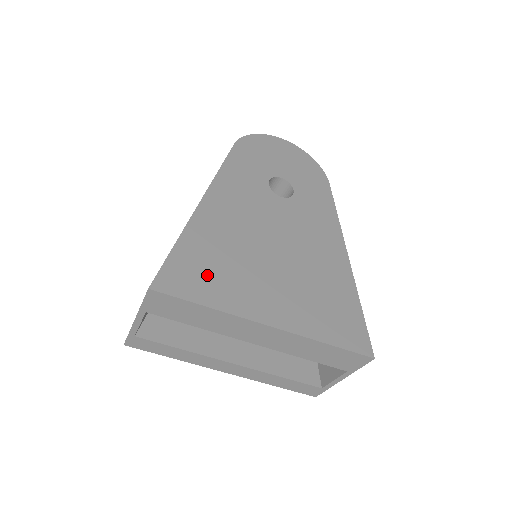
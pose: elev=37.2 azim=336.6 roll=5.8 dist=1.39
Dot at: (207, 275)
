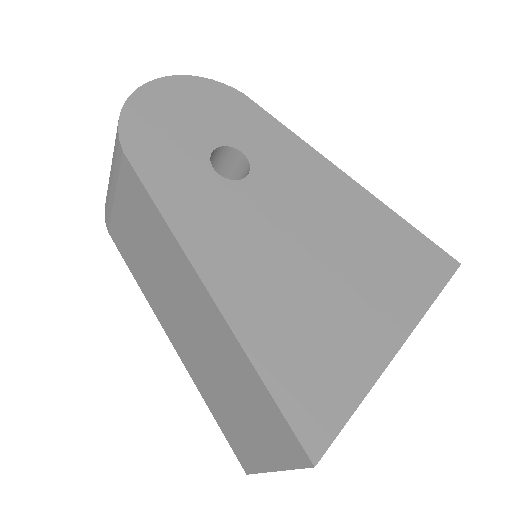
Dot at: (321, 372)
